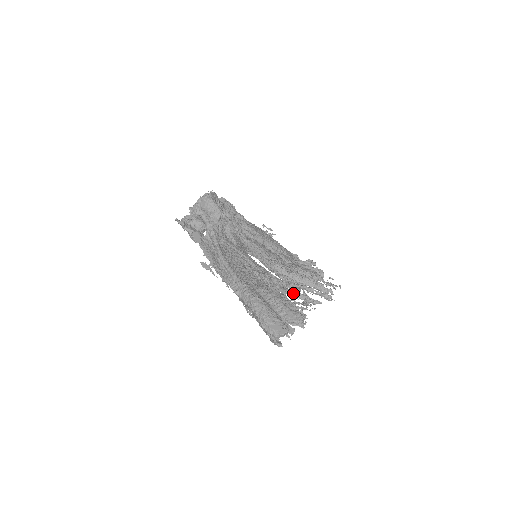
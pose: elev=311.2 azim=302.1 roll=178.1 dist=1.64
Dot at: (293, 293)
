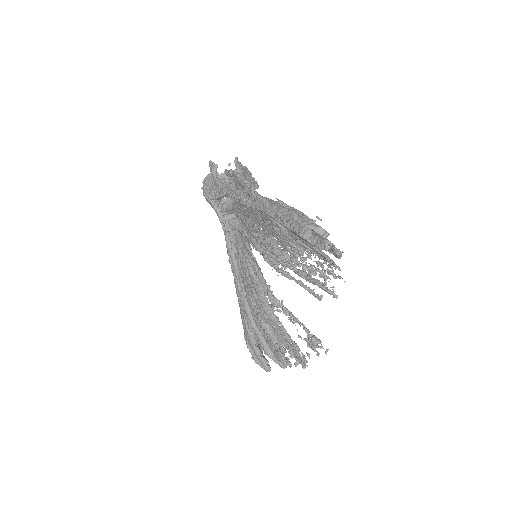
Dot at: occluded
